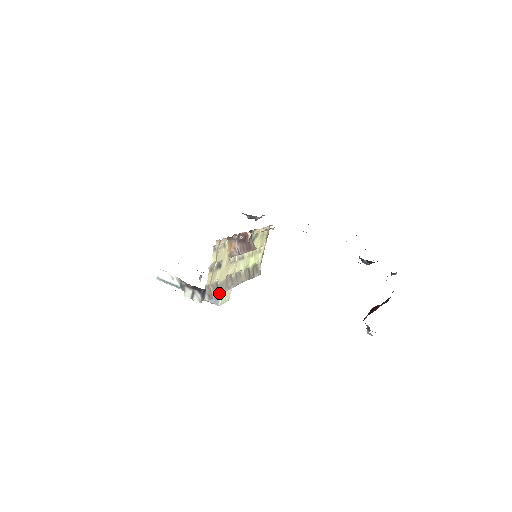
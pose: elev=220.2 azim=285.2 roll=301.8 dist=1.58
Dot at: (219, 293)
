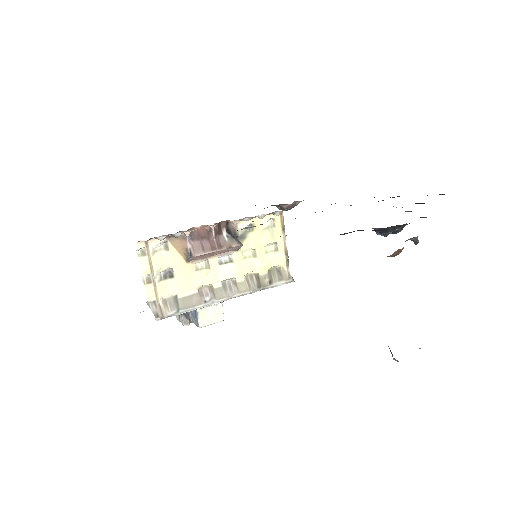
Dot at: (183, 310)
